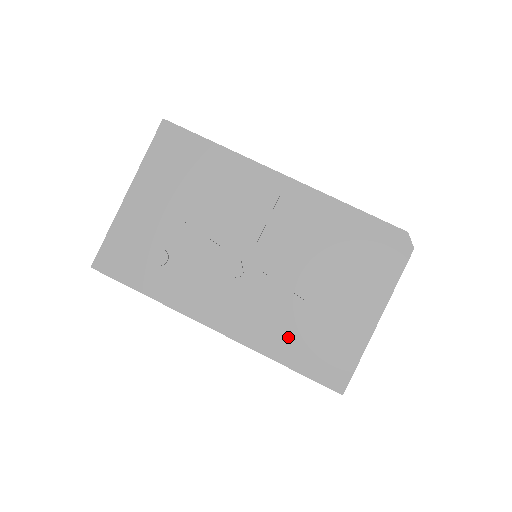
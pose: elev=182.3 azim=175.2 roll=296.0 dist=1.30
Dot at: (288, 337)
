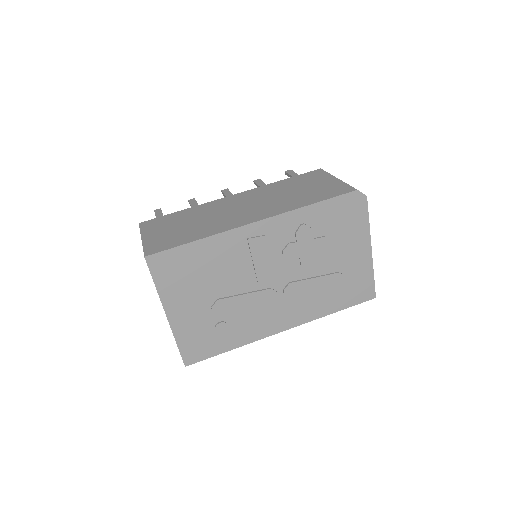
Dot at: (328, 299)
